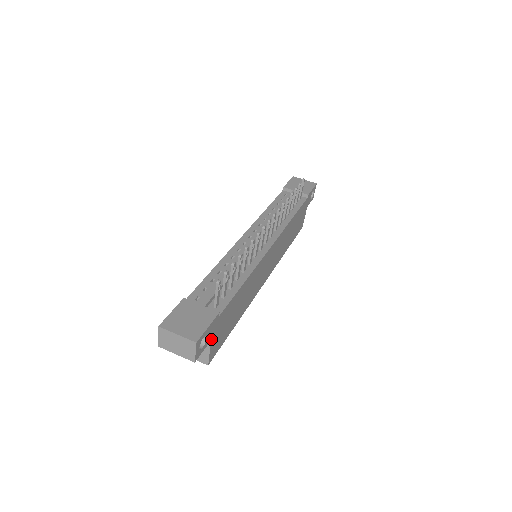
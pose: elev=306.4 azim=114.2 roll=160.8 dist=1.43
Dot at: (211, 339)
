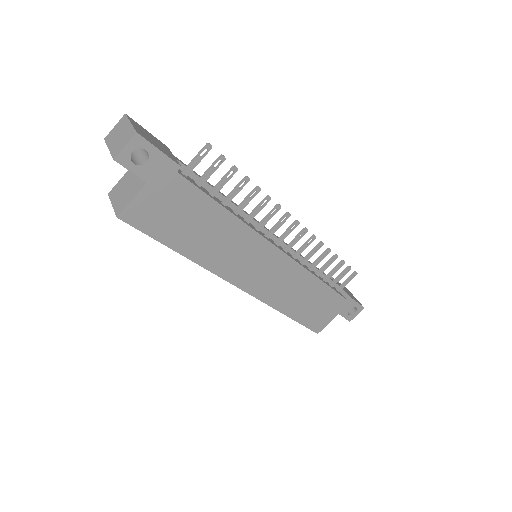
Dot at: (148, 183)
